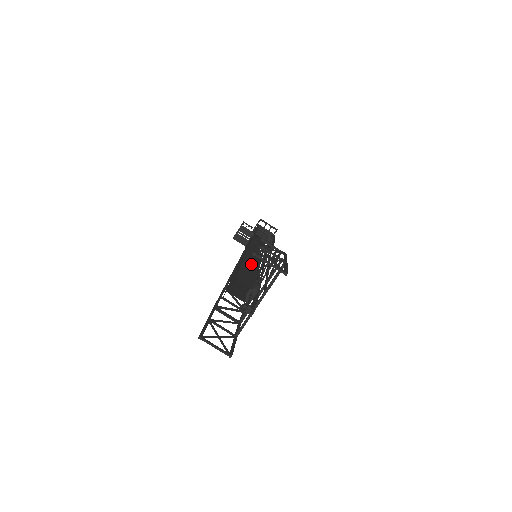
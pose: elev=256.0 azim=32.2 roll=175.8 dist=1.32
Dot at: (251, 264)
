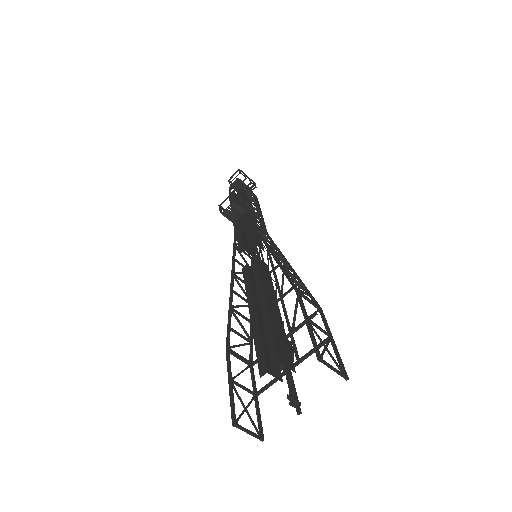
Dot at: (273, 302)
